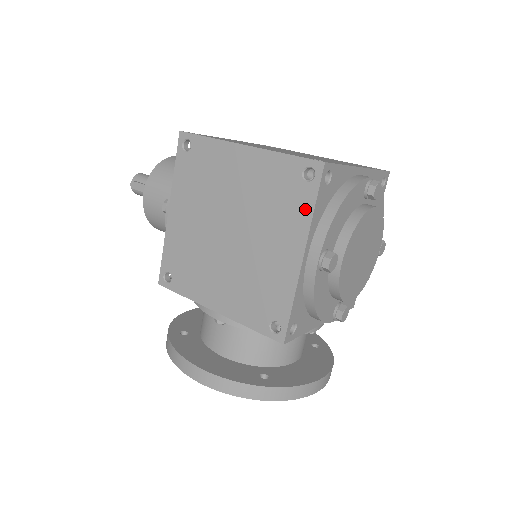
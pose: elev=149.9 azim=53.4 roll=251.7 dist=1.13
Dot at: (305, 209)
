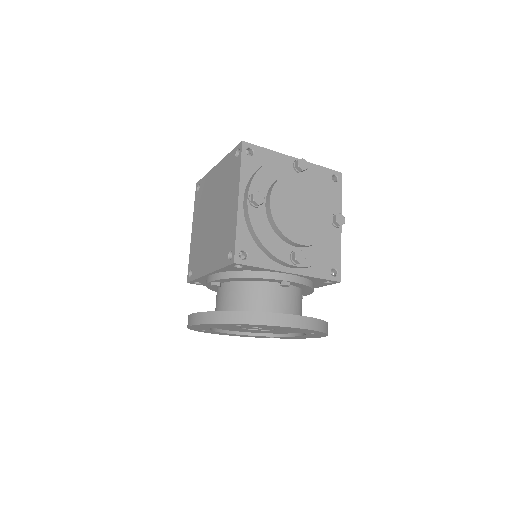
Dot at: (237, 172)
